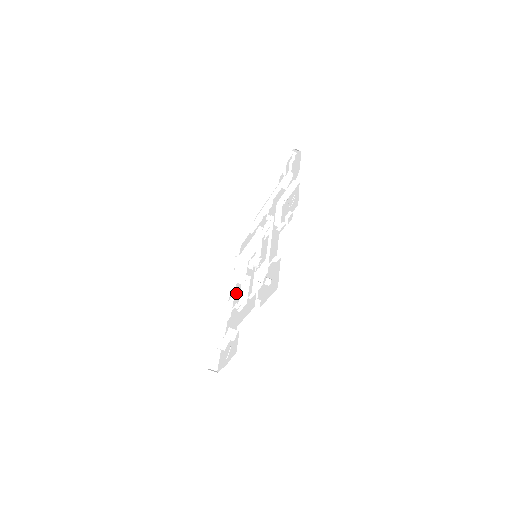
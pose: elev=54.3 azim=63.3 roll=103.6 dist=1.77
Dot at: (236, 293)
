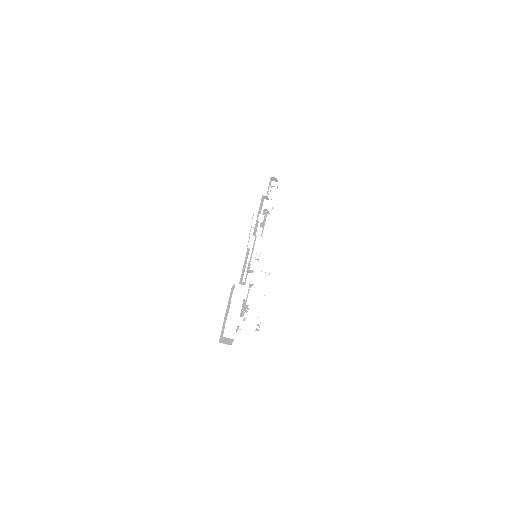
Dot at: occluded
